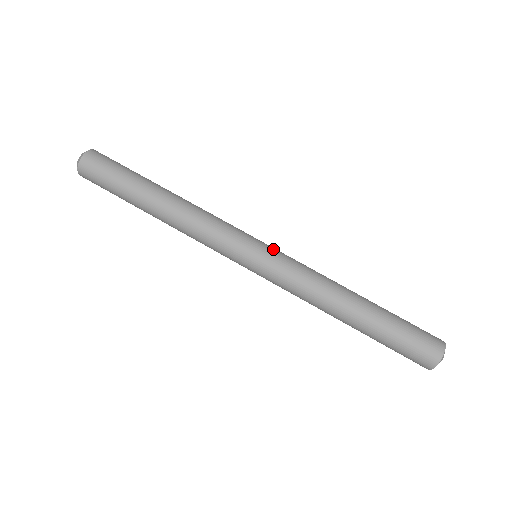
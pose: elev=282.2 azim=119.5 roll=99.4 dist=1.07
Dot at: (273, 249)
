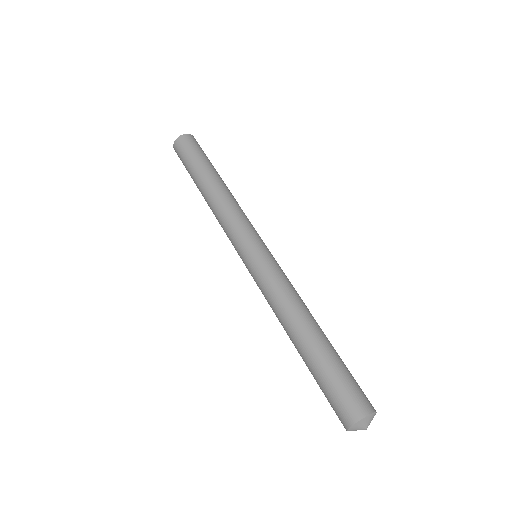
Dot at: occluded
